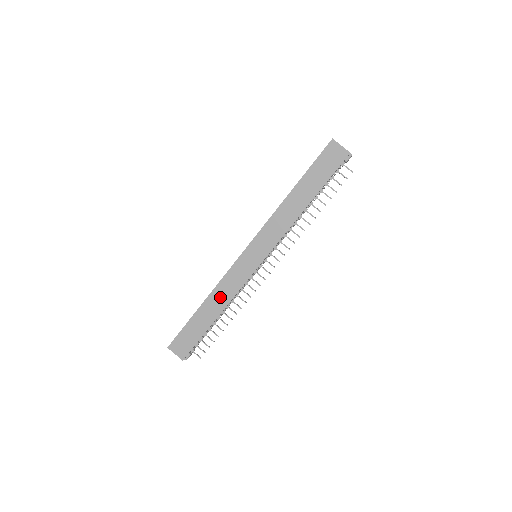
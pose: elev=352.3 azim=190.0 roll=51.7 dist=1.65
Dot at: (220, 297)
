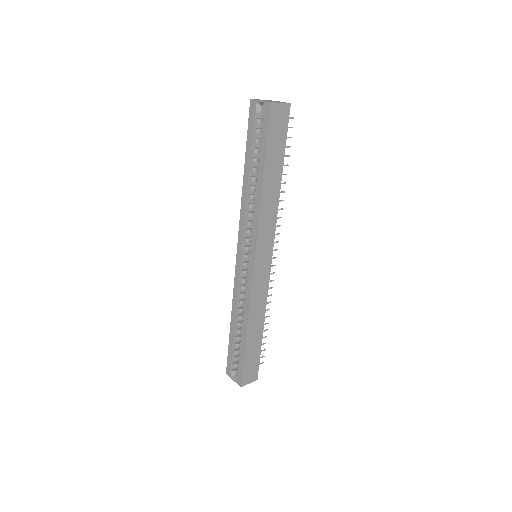
Dot at: (257, 314)
